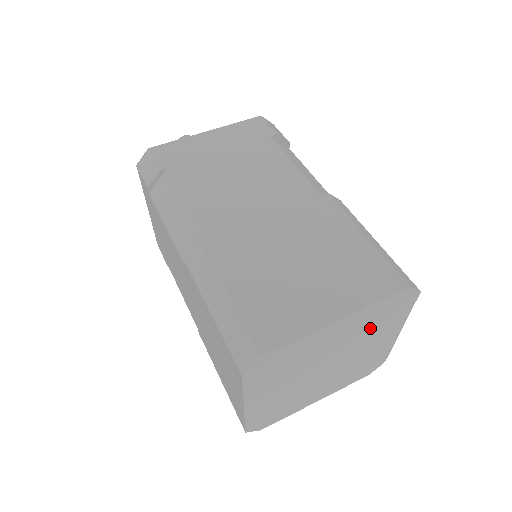
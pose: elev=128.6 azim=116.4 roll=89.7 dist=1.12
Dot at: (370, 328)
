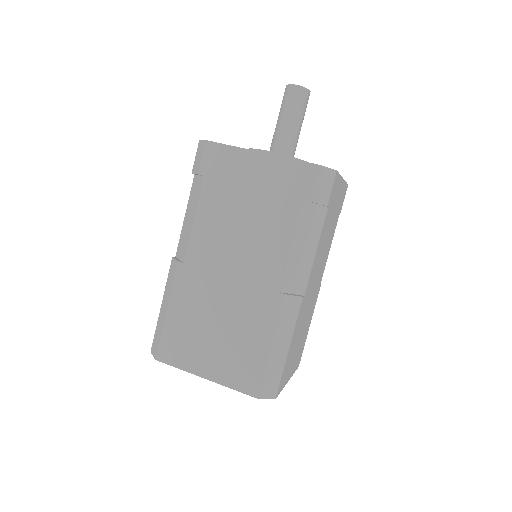
Dot at: occluded
